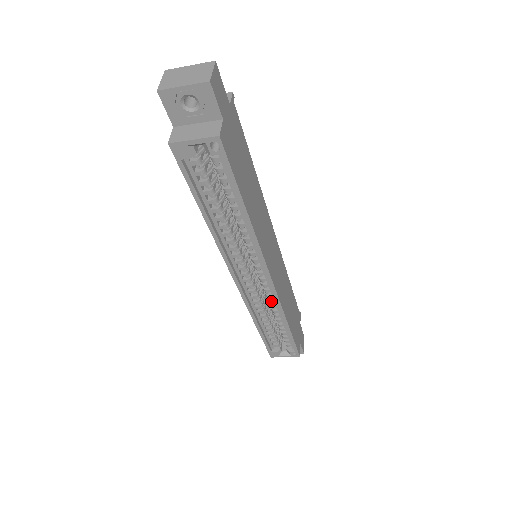
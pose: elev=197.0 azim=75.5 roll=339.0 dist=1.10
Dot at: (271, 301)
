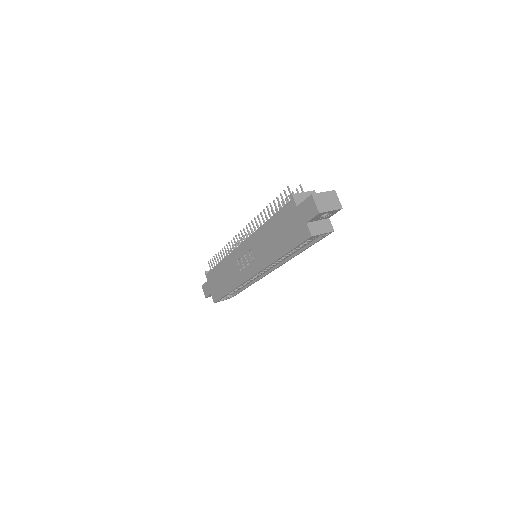
Dot at: (254, 278)
